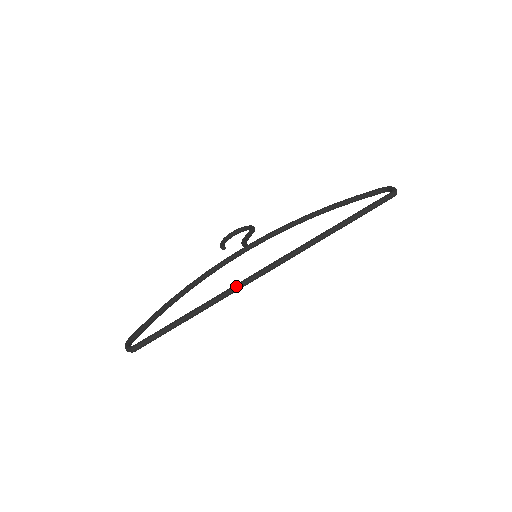
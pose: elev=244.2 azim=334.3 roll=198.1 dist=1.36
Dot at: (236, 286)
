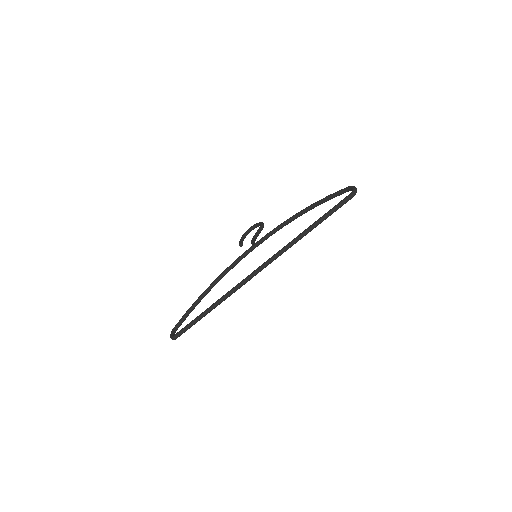
Dot at: (236, 286)
